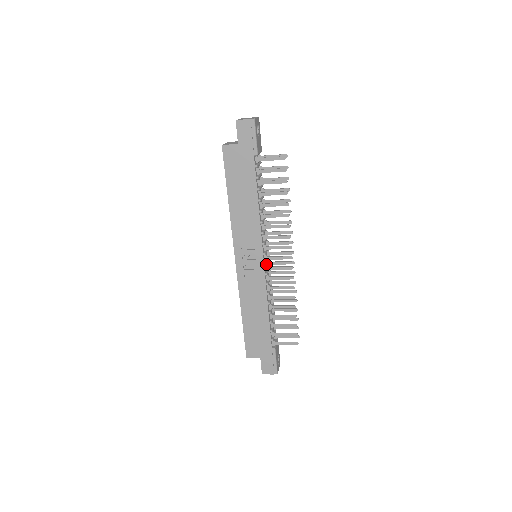
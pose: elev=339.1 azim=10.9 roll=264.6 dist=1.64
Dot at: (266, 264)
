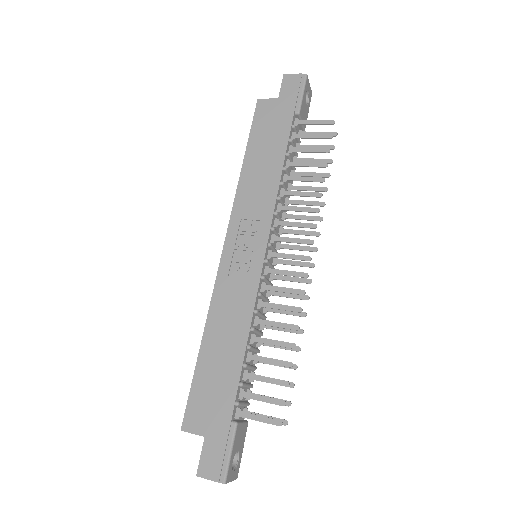
Dot at: (267, 260)
